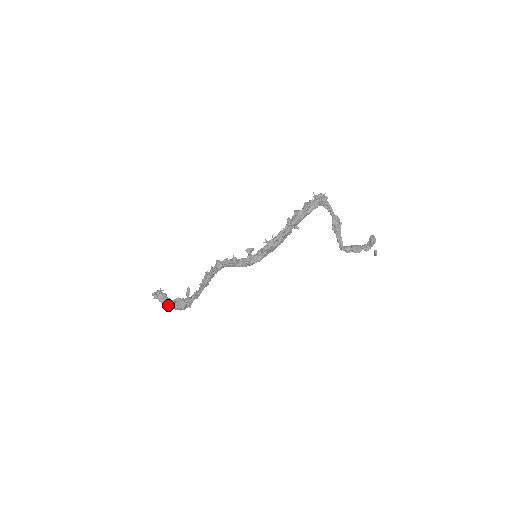
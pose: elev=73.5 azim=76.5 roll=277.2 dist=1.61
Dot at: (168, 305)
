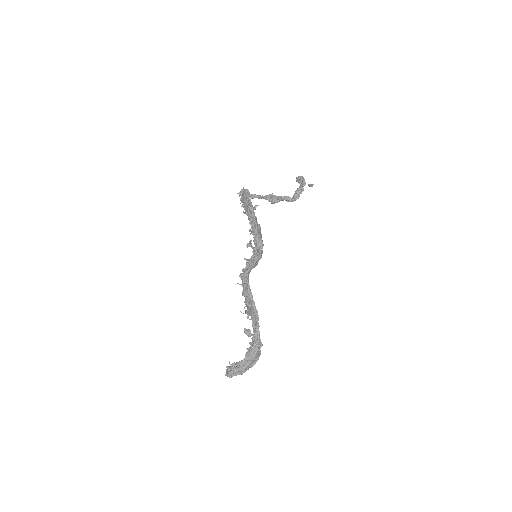
Dot at: (247, 363)
